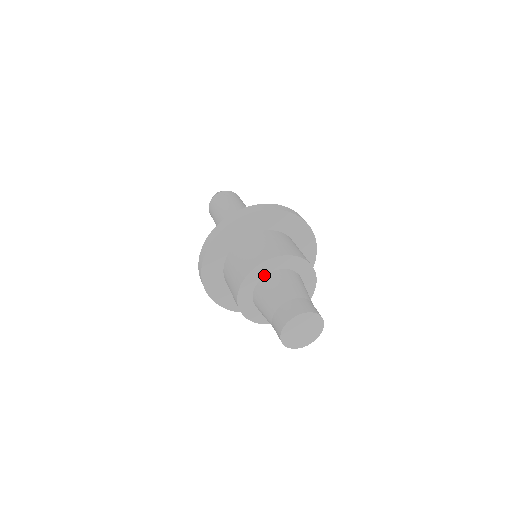
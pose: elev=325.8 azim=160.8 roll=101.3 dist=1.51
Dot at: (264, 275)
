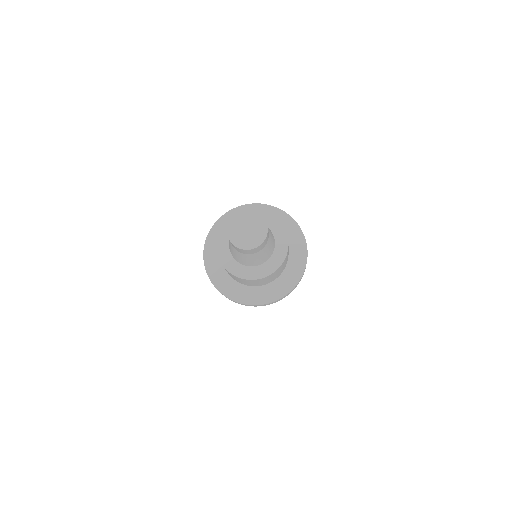
Dot at: occluded
